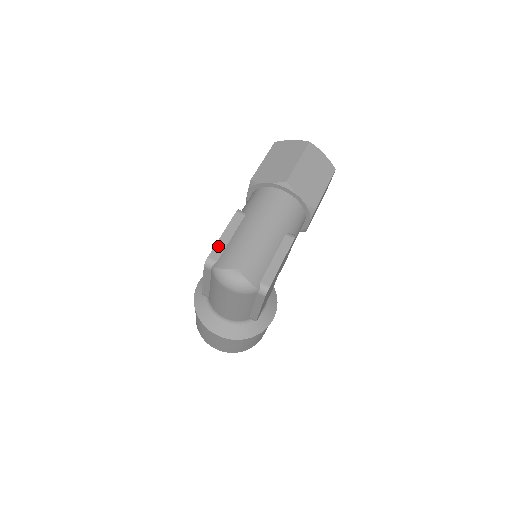
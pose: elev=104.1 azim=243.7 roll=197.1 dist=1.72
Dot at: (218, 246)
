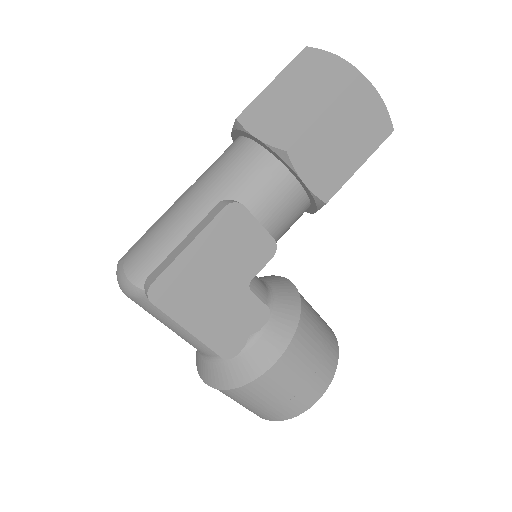
Dot at: occluded
